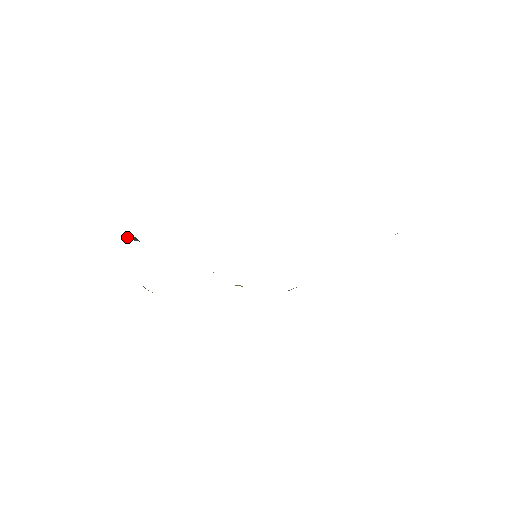
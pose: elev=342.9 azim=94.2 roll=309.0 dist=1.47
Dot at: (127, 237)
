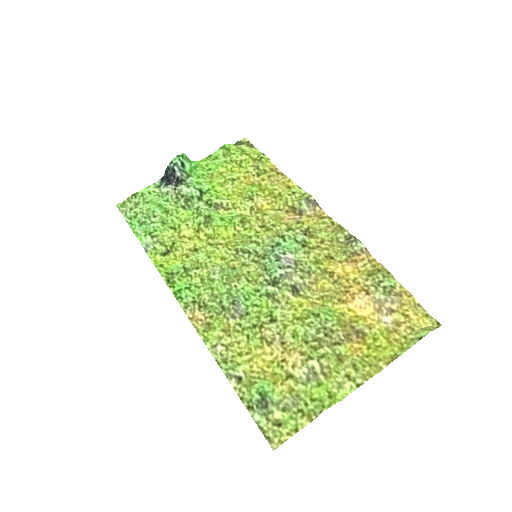
Dot at: (166, 172)
